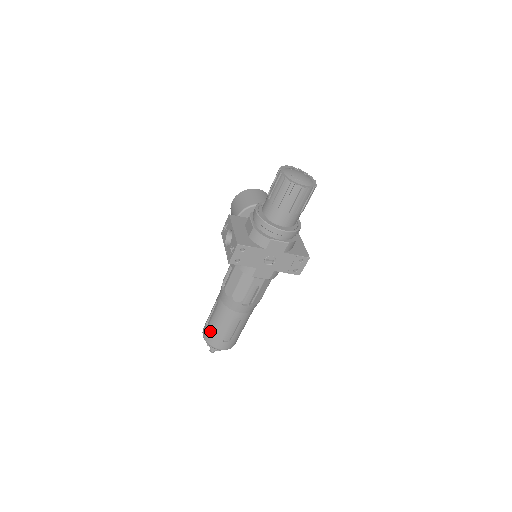
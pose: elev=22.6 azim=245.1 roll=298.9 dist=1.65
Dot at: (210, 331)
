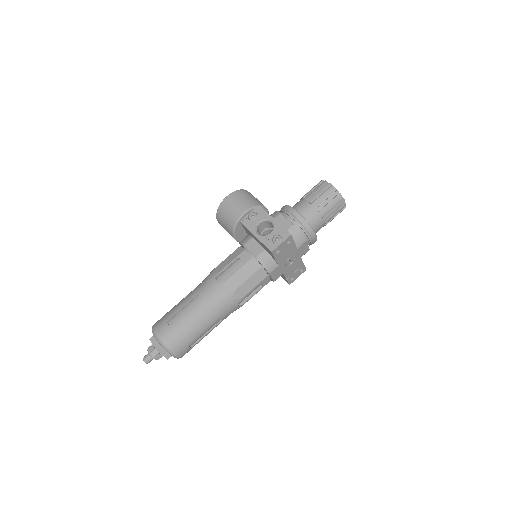
Dot at: (178, 331)
